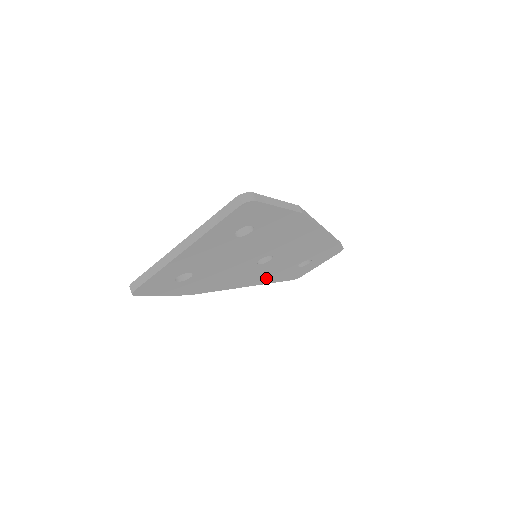
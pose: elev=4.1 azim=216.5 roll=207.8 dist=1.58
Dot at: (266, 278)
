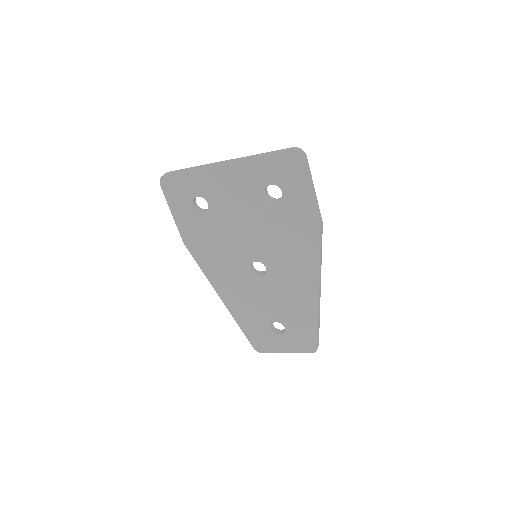
Dot at: (240, 307)
